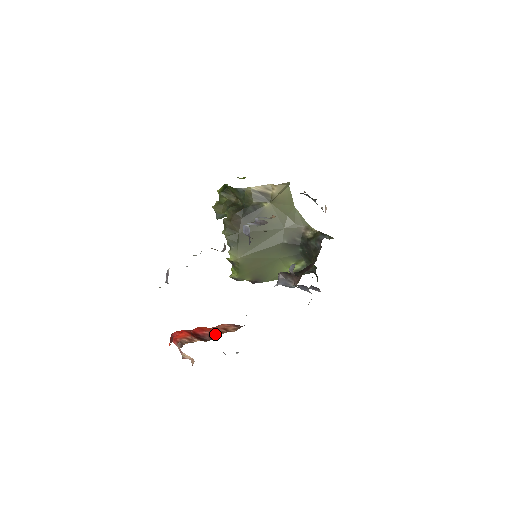
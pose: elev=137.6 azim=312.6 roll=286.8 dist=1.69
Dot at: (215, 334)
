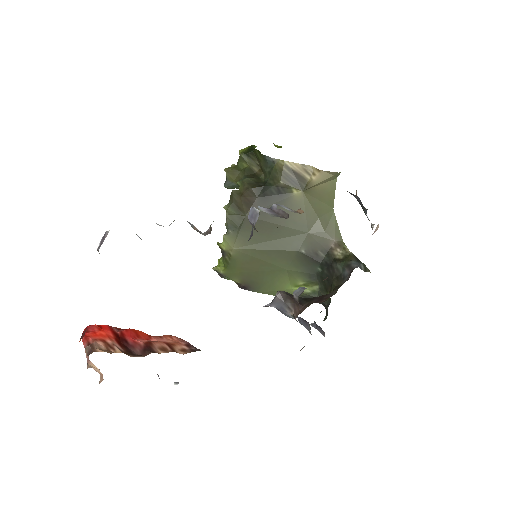
Dot at: (151, 349)
